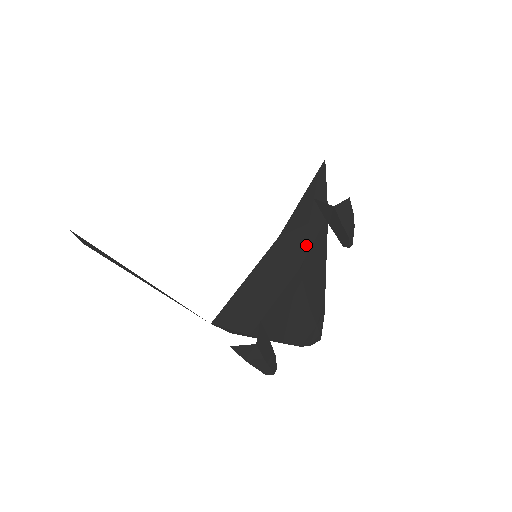
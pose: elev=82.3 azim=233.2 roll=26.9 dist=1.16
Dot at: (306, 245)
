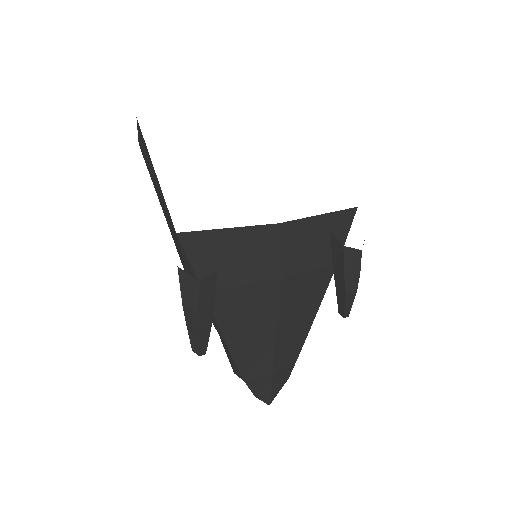
Dot at: (301, 265)
